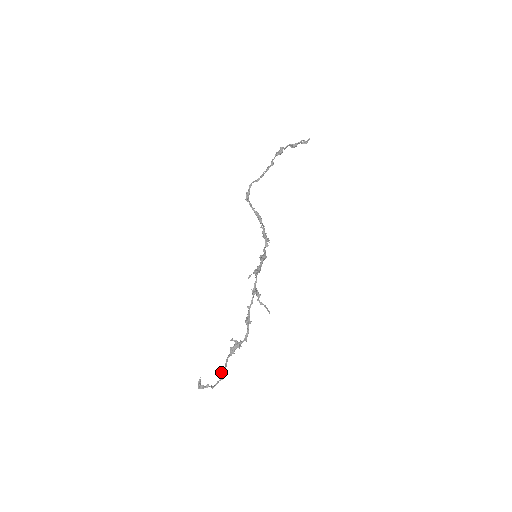
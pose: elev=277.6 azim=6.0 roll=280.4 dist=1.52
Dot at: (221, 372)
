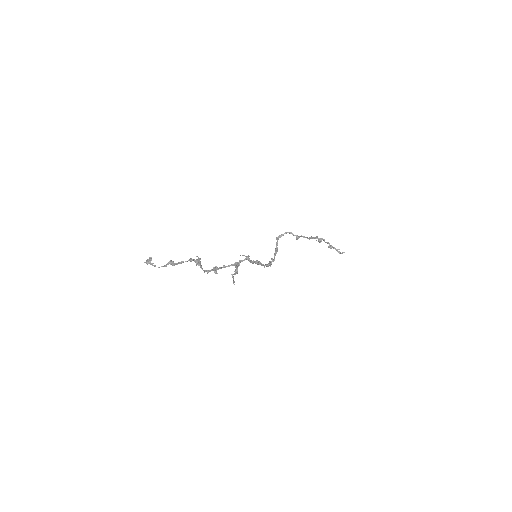
Dot at: (171, 262)
